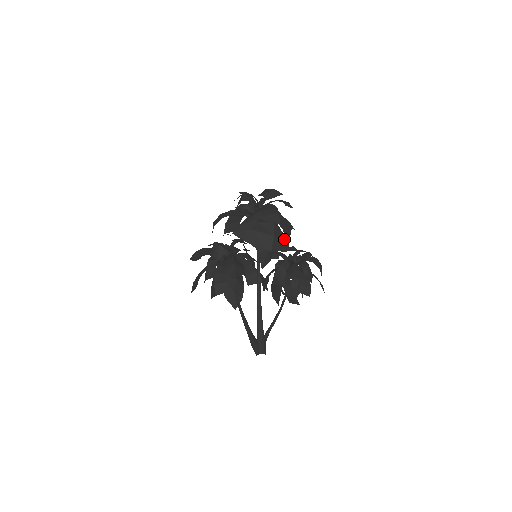
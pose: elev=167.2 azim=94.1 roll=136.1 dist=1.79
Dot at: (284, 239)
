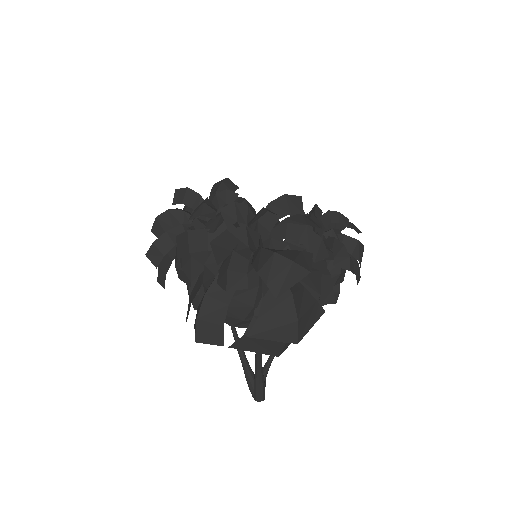
Dot at: occluded
